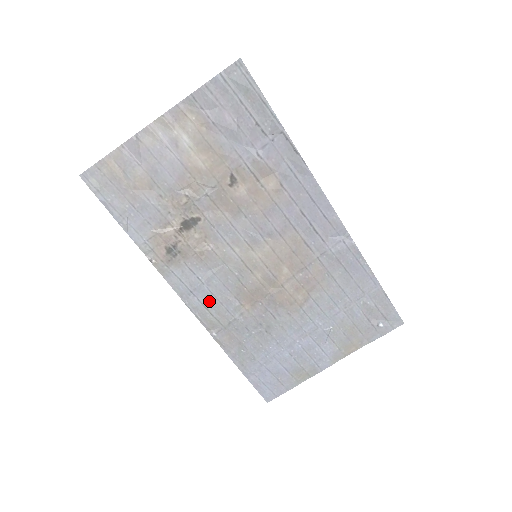
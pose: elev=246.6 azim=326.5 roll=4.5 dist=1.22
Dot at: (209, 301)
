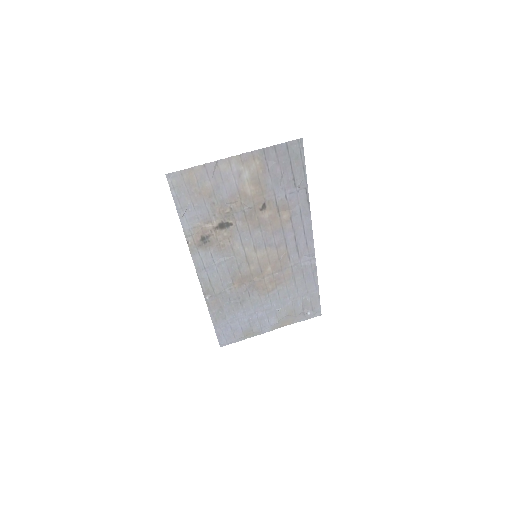
Dot at: (214, 276)
